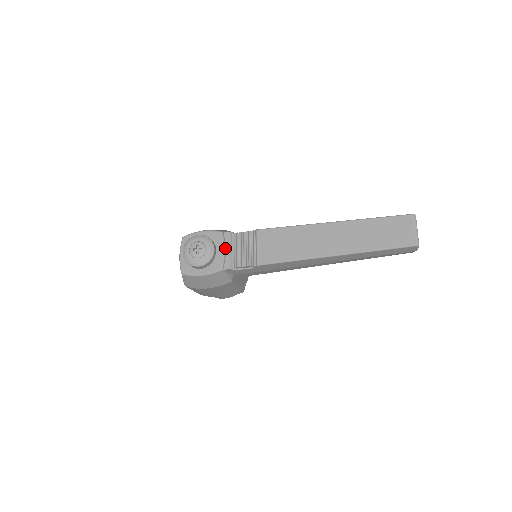
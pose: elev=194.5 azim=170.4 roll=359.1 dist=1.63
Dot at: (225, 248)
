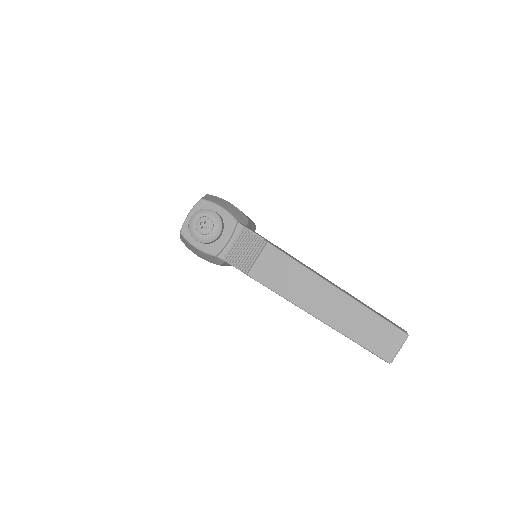
Dot at: (230, 238)
